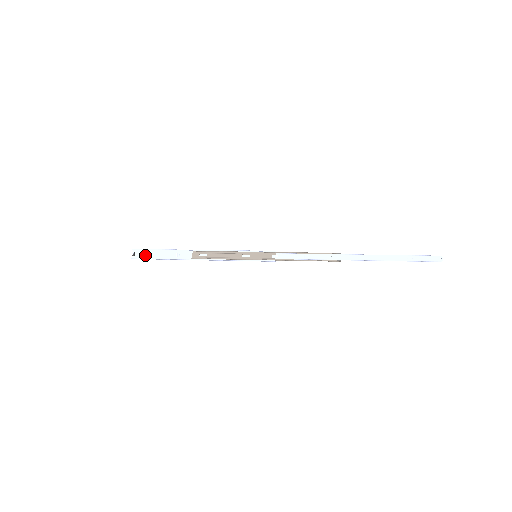
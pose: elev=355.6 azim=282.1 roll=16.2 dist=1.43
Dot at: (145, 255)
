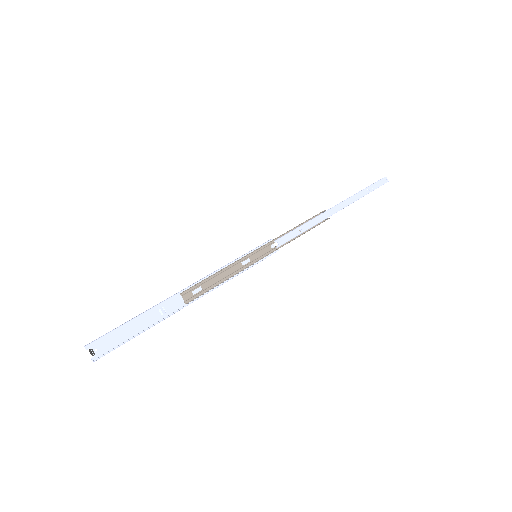
Dot at: (112, 342)
